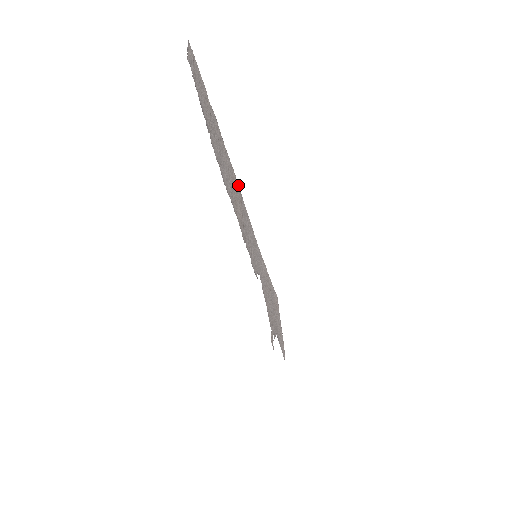
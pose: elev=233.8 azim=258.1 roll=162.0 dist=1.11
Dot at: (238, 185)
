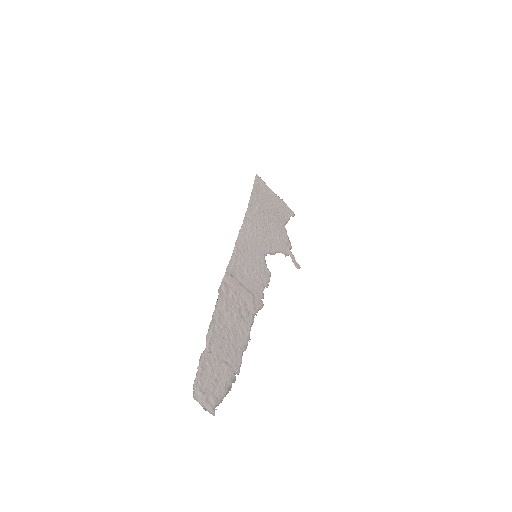
Dot at: (226, 278)
